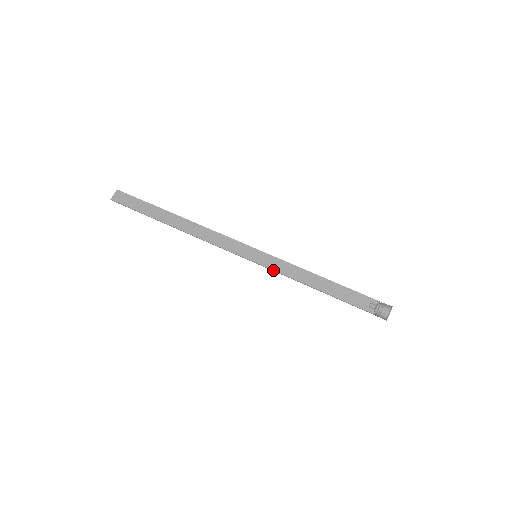
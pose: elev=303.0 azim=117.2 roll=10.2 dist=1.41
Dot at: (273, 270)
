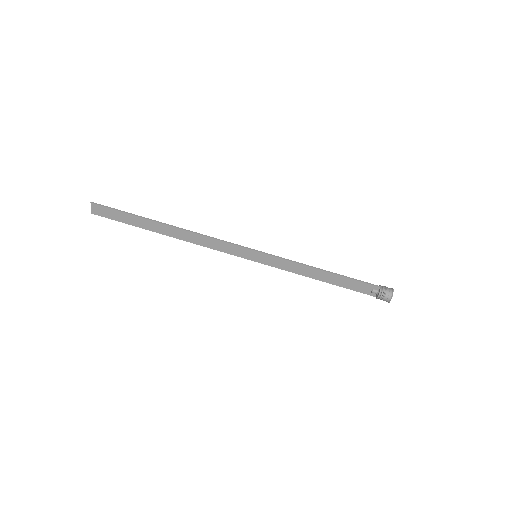
Dot at: occluded
